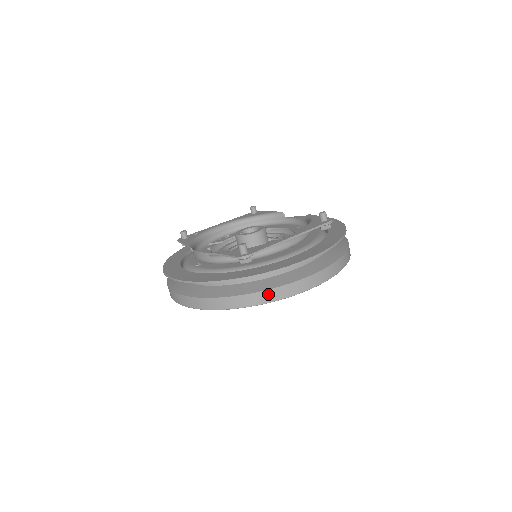
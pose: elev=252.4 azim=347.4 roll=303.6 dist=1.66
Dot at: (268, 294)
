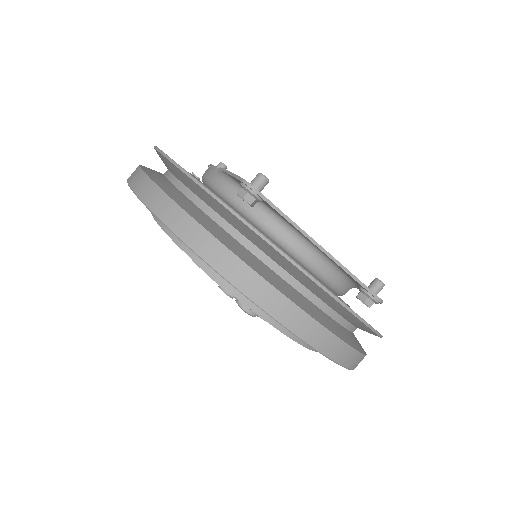
Dot at: (220, 252)
